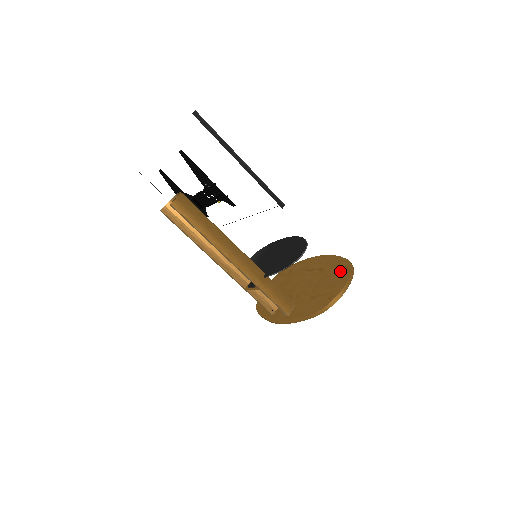
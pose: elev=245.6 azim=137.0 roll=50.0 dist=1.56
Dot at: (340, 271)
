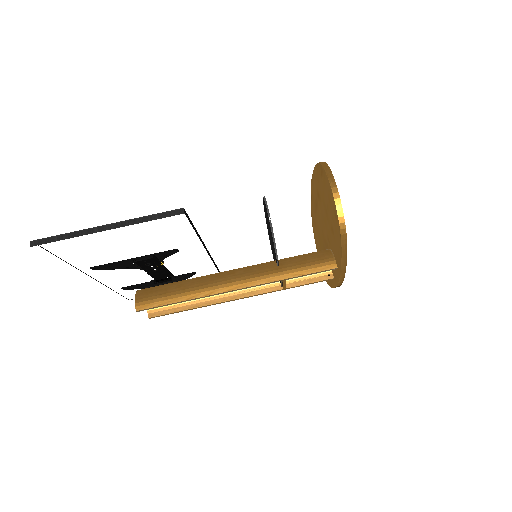
Dot at: (322, 181)
